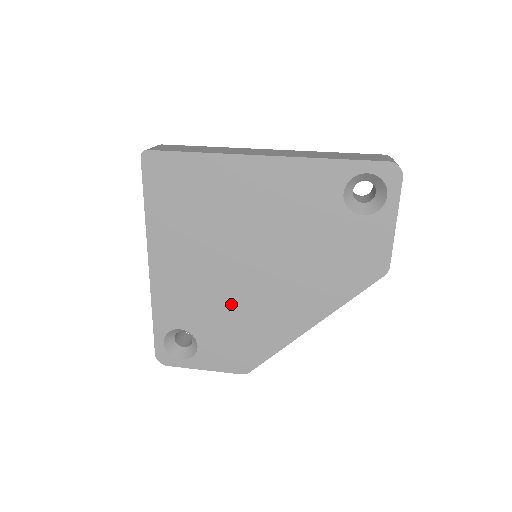
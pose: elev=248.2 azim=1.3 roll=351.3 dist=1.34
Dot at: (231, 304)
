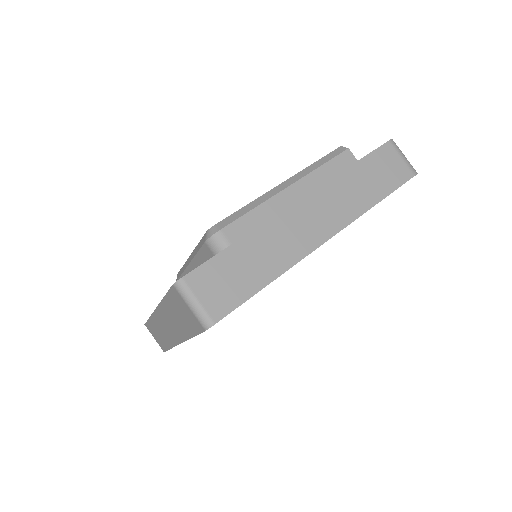
Dot at: occluded
